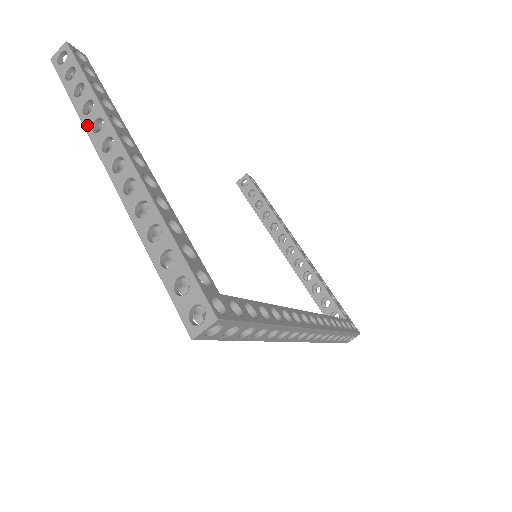
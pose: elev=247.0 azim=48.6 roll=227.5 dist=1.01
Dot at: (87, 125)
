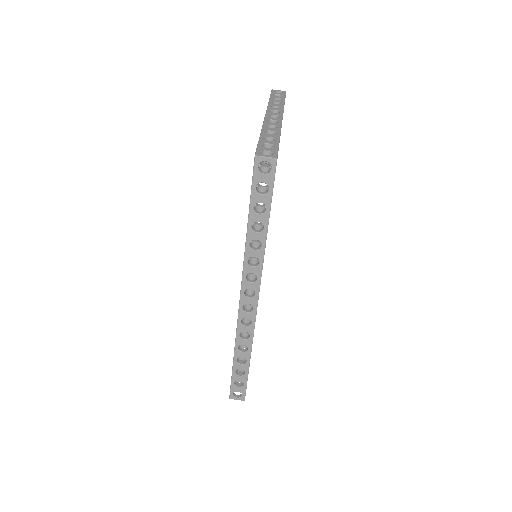
Dot at: (270, 105)
